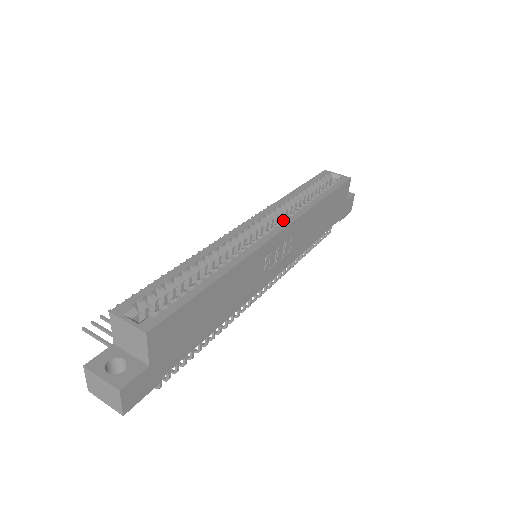
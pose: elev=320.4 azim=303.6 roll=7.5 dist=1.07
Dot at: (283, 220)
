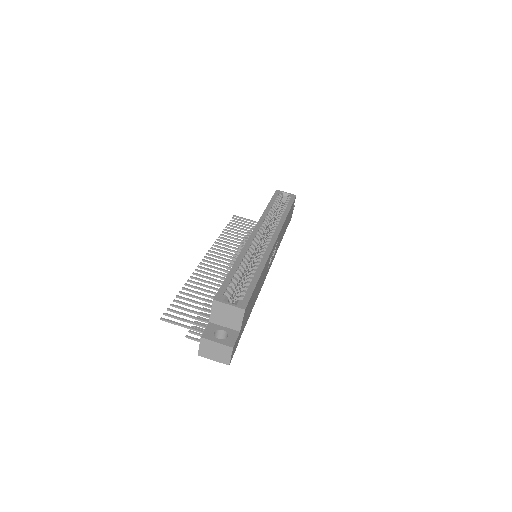
Dot at: (274, 230)
